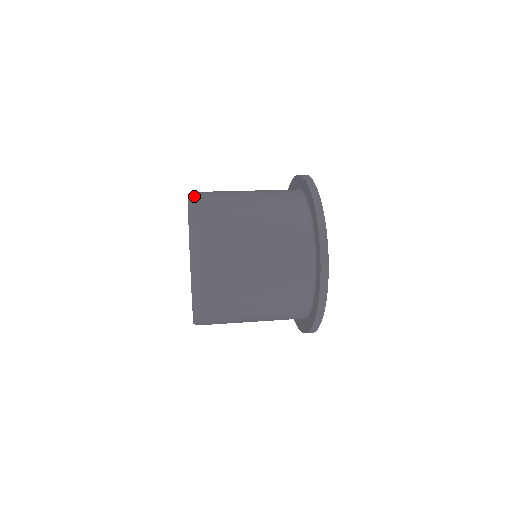
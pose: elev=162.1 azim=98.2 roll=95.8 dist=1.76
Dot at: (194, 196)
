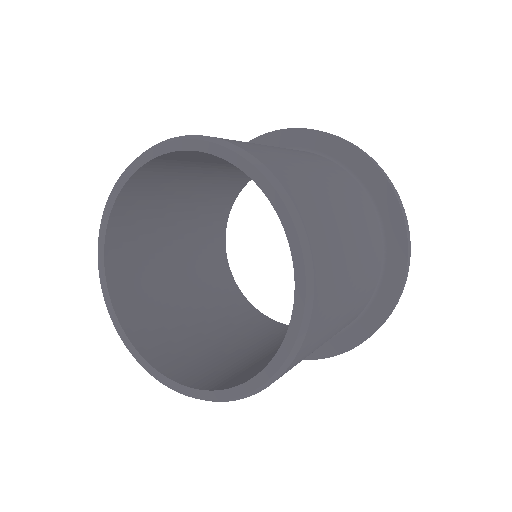
Dot at: occluded
